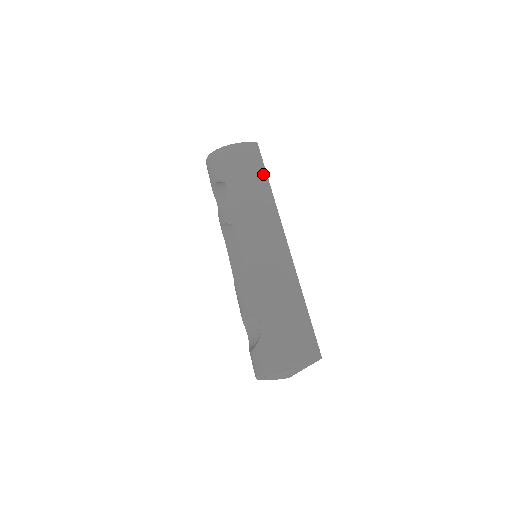
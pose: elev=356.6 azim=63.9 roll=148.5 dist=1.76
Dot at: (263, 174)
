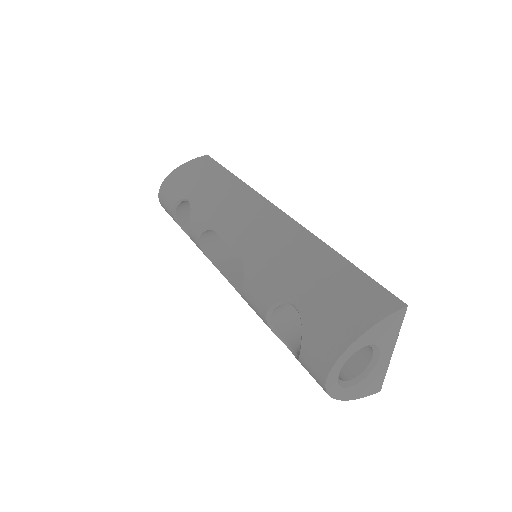
Dot at: (225, 173)
